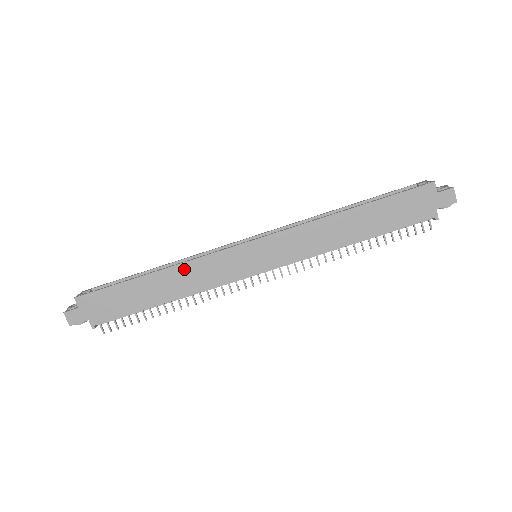
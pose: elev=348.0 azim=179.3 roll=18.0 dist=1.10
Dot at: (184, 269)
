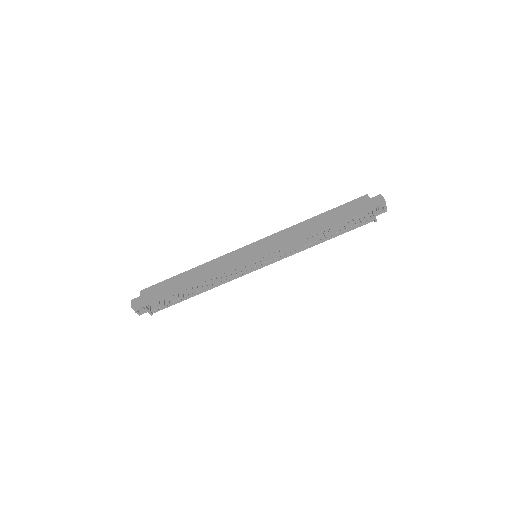
Dot at: (209, 265)
